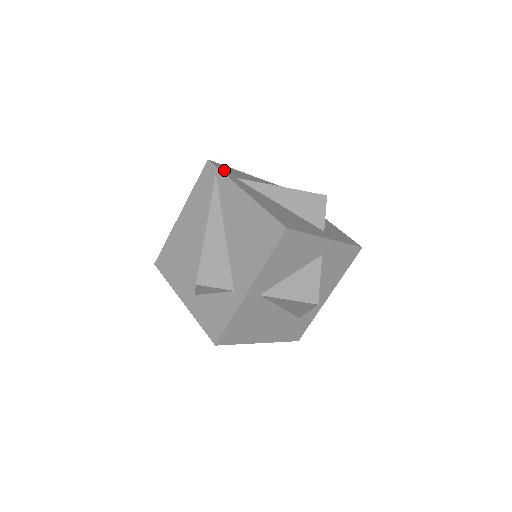
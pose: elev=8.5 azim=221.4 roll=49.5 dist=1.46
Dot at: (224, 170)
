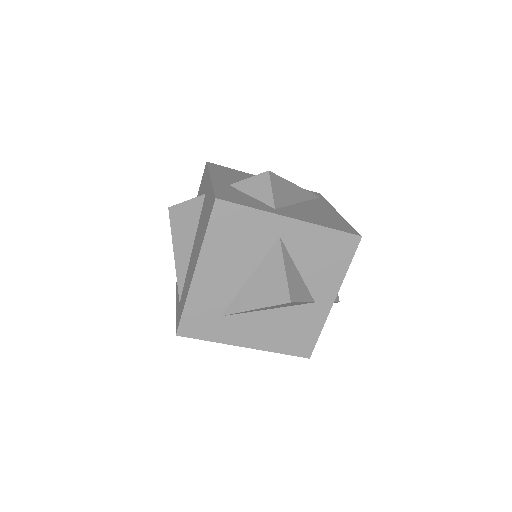
Dot at: occluded
